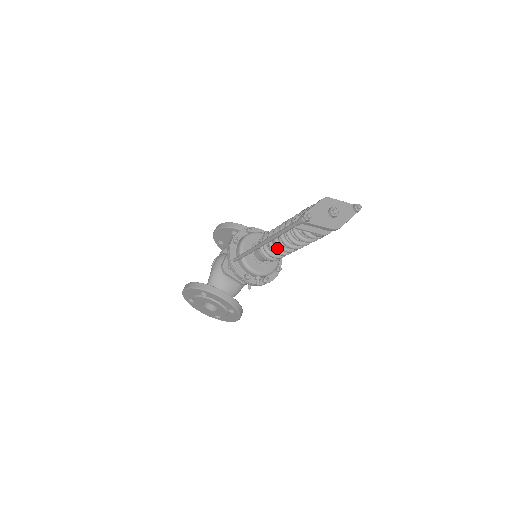
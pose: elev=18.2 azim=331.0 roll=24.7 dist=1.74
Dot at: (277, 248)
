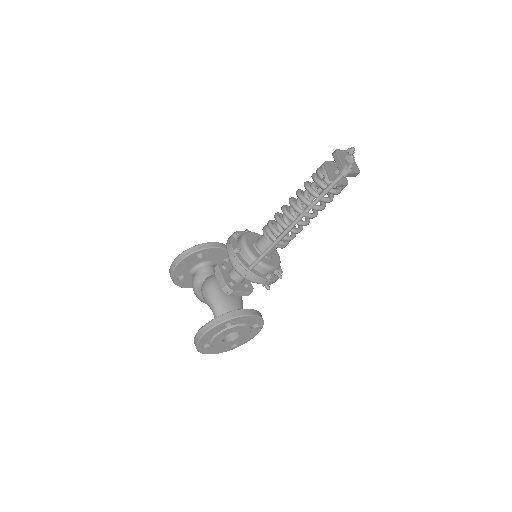
Dot at: (294, 228)
